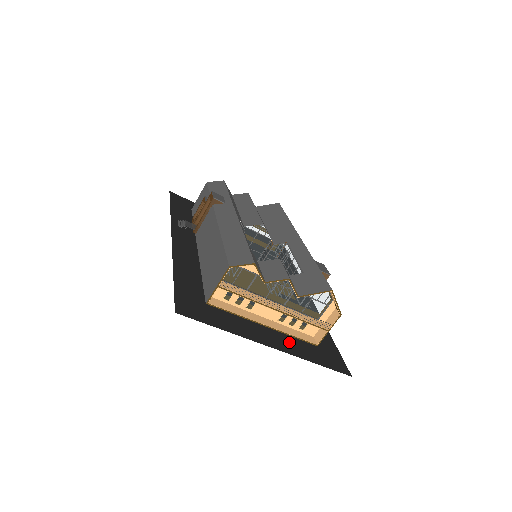
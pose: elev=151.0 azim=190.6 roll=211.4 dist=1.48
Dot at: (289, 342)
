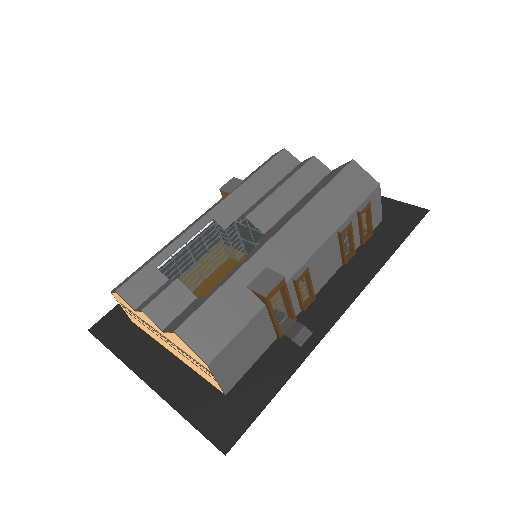
Dot at: (182, 380)
